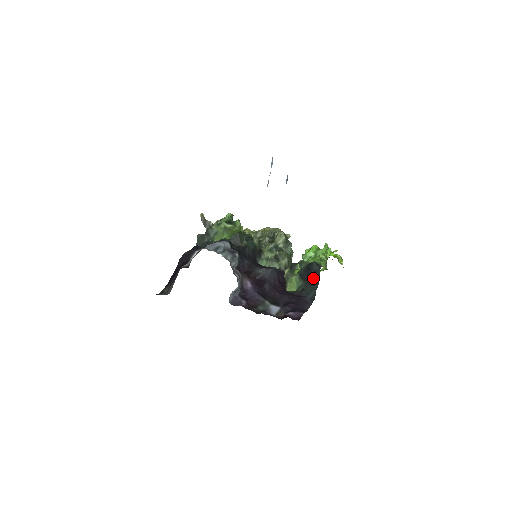
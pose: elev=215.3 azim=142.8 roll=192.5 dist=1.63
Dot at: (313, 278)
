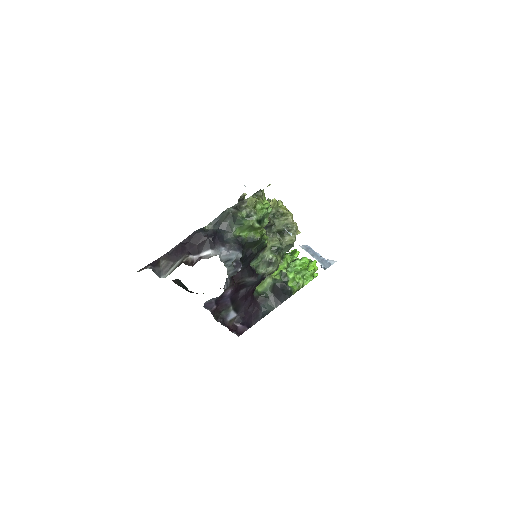
Dot at: (279, 298)
